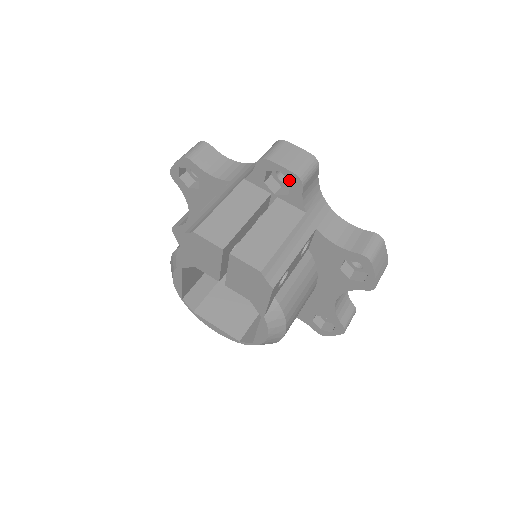
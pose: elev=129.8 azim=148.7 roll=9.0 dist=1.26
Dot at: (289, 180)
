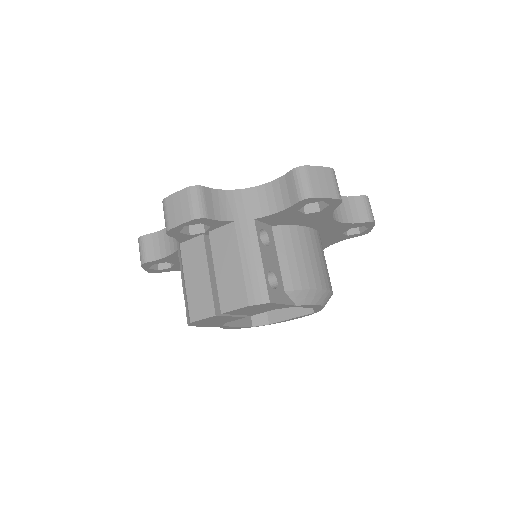
Dot at: occluded
